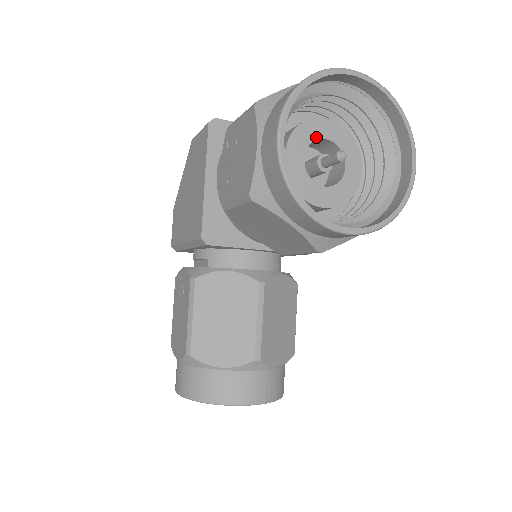
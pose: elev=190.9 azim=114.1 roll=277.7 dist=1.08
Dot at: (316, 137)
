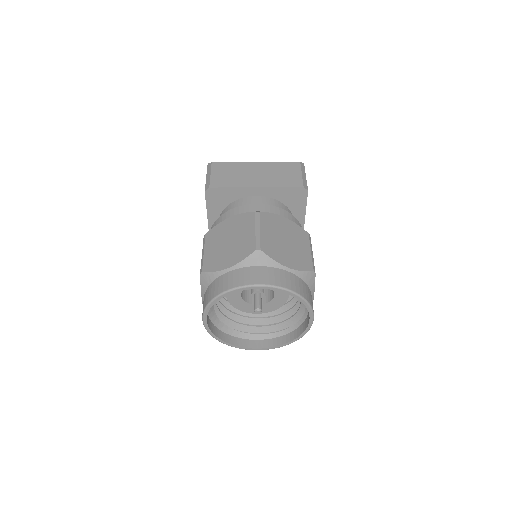
Dot at: occluded
